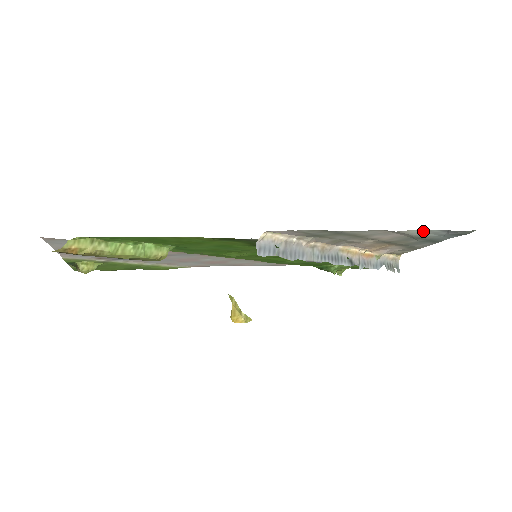
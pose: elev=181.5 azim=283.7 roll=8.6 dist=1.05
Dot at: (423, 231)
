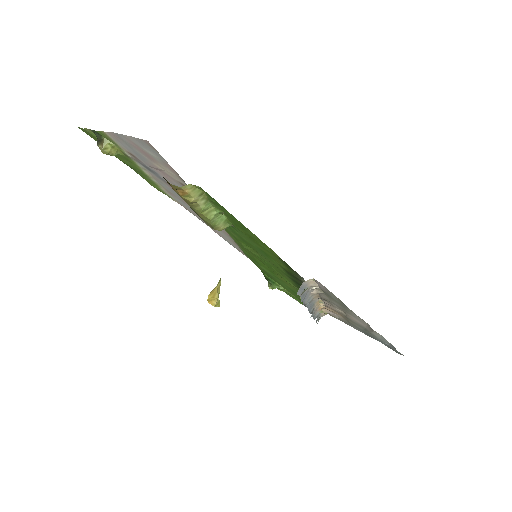
Dot at: (382, 337)
